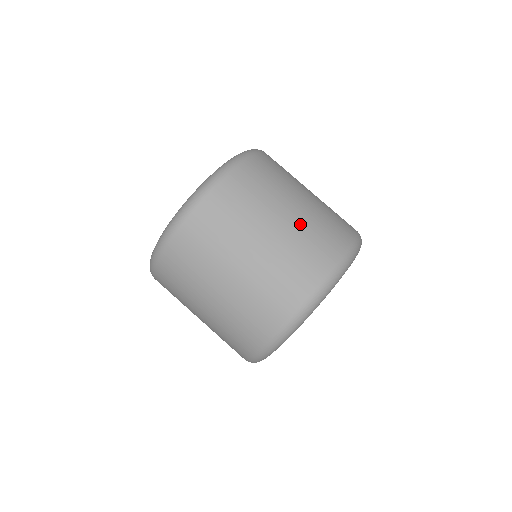
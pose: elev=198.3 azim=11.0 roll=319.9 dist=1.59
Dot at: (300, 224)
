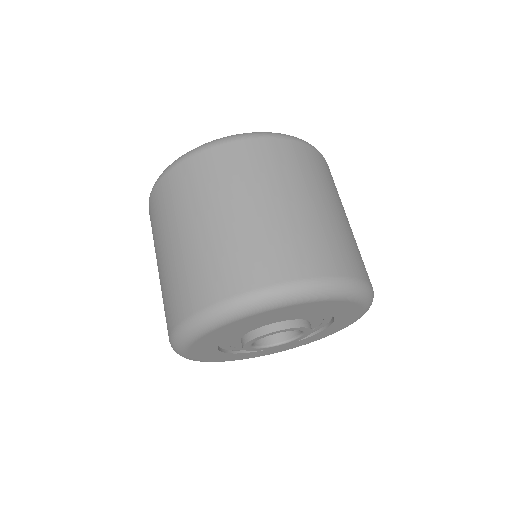
Dot at: (236, 231)
